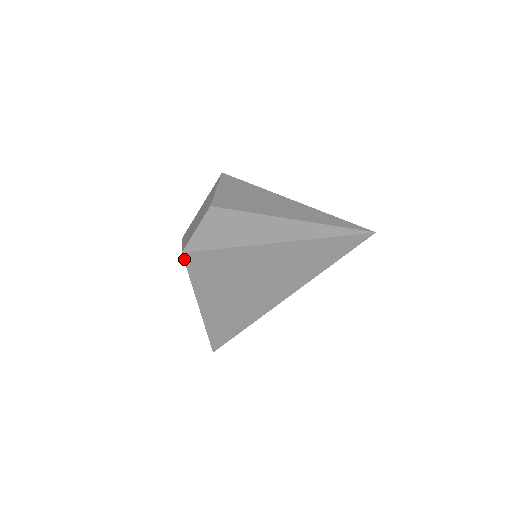
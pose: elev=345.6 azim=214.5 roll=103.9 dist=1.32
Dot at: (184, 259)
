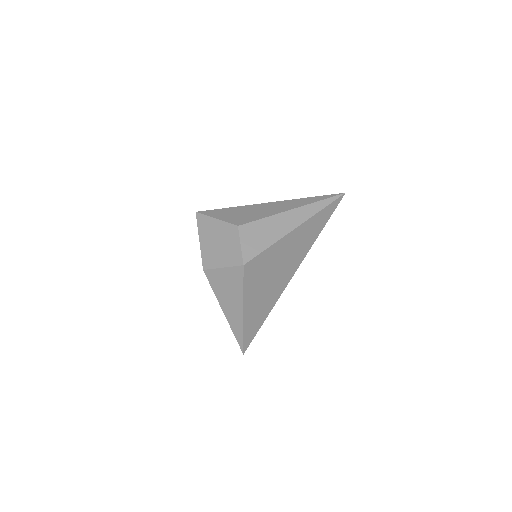
Dot at: (244, 270)
